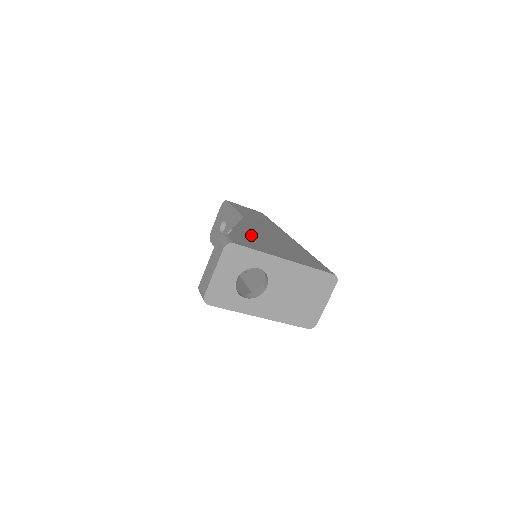
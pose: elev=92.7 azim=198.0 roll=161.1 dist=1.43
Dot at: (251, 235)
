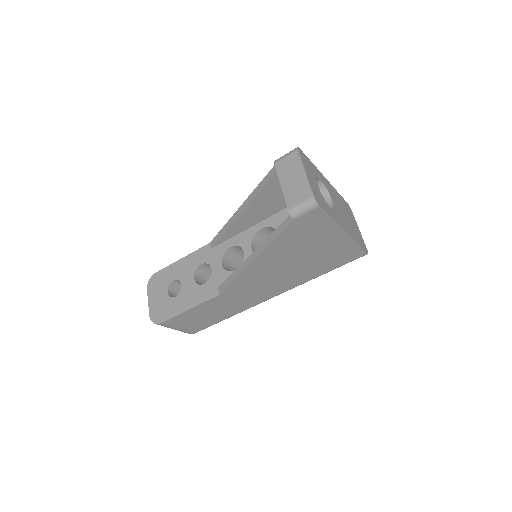
Dot at: occluded
